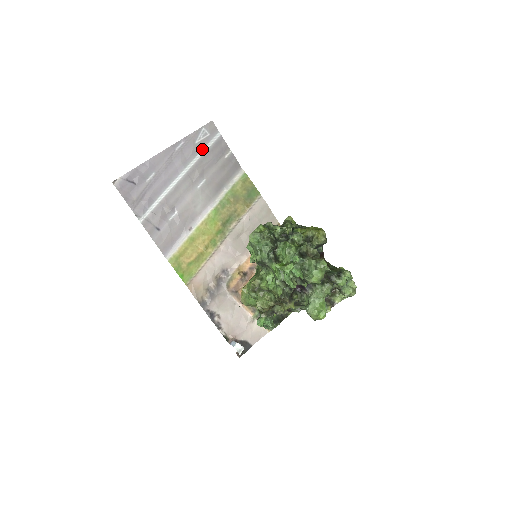
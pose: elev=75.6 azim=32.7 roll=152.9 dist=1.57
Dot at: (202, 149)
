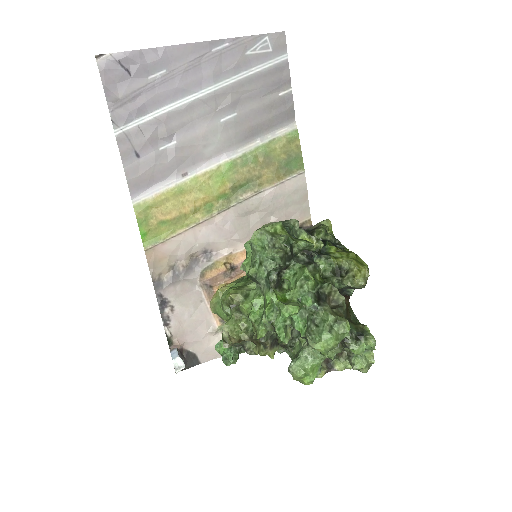
Dot at: (251, 67)
